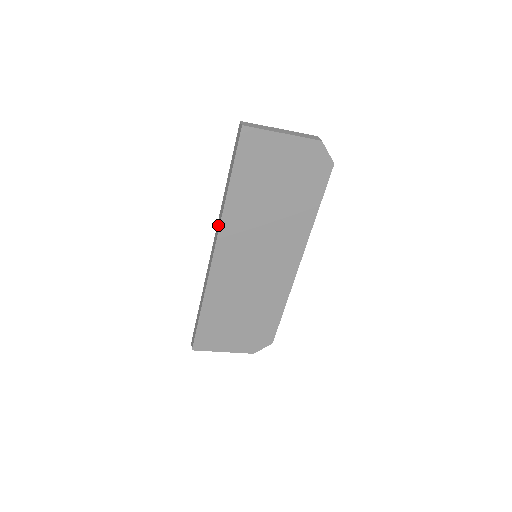
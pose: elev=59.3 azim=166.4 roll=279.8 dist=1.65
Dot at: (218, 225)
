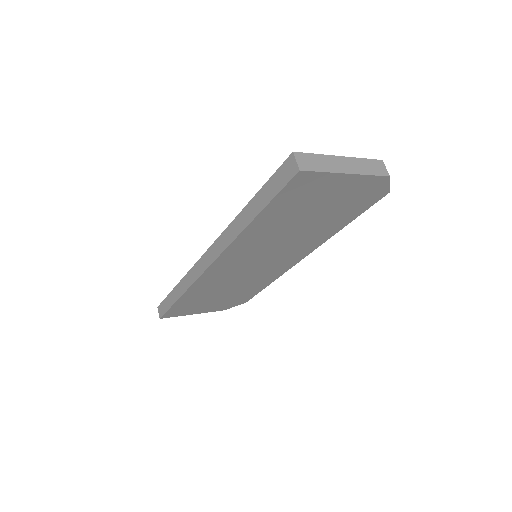
Dot at: (223, 242)
